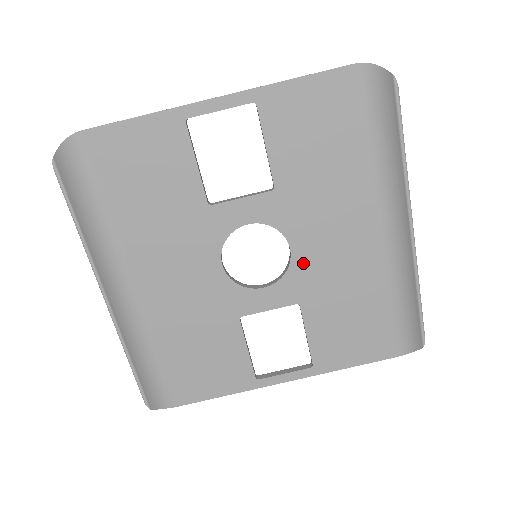
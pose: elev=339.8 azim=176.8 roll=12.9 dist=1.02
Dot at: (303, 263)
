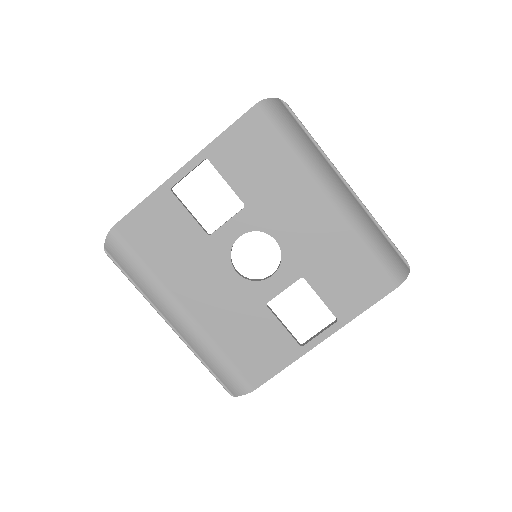
Dot at: (290, 247)
